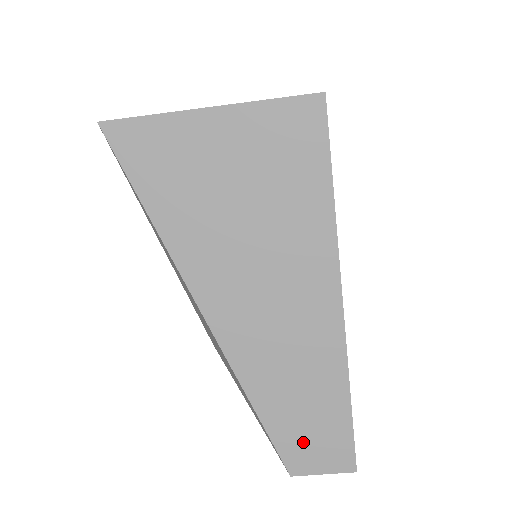
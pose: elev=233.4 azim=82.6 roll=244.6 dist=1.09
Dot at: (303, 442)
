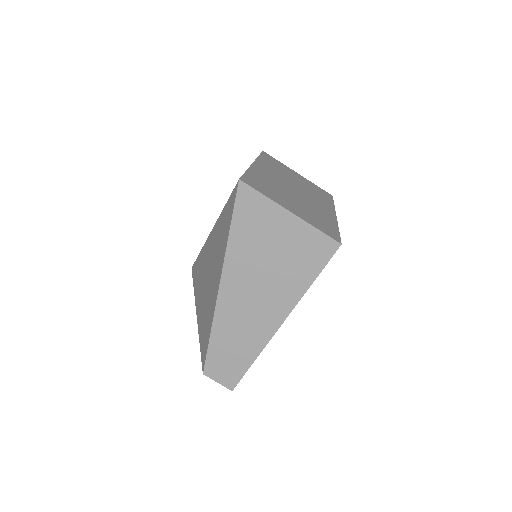
Dot at: (220, 365)
